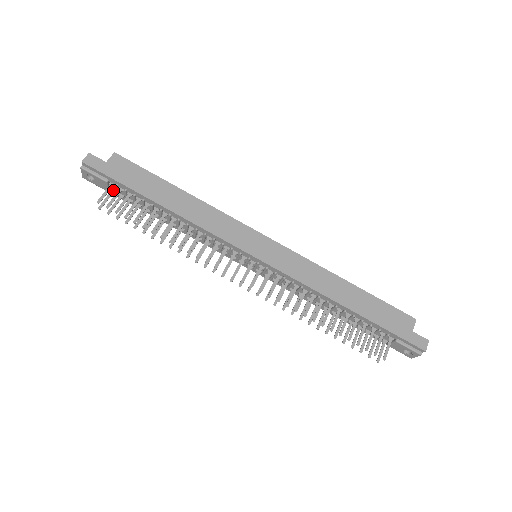
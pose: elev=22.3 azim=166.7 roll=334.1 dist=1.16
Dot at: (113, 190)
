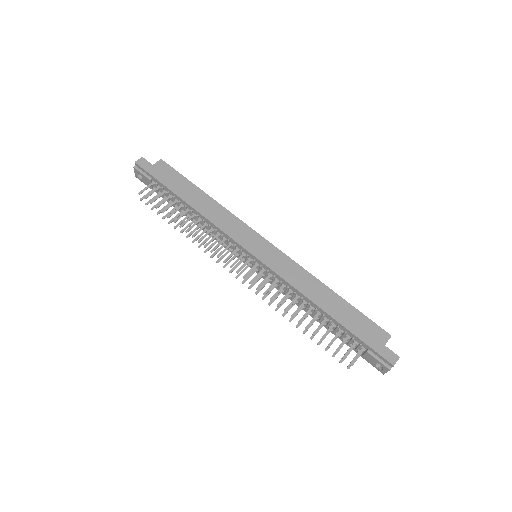
Dot at: (155, 188)
